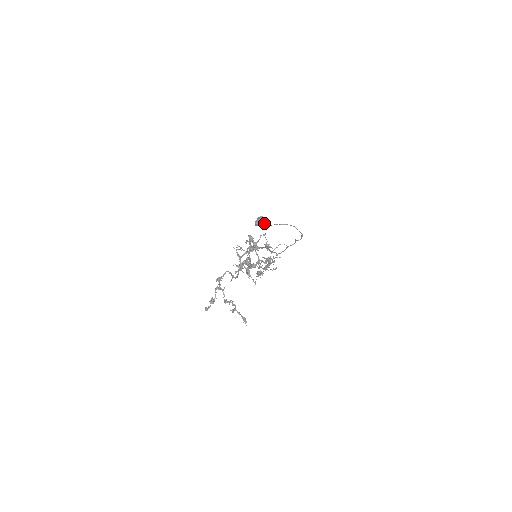
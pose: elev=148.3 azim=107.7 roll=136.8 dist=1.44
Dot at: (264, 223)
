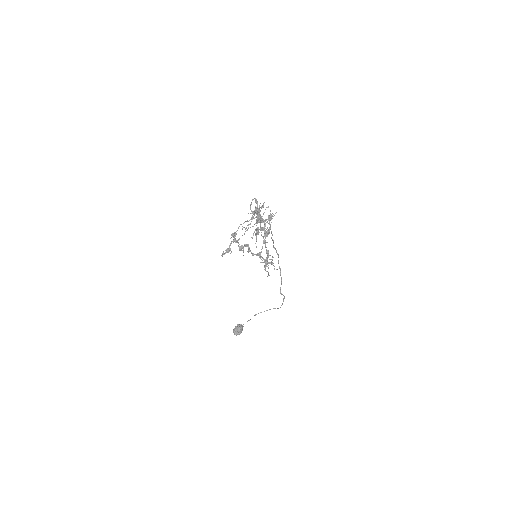
Dot at: occluded
